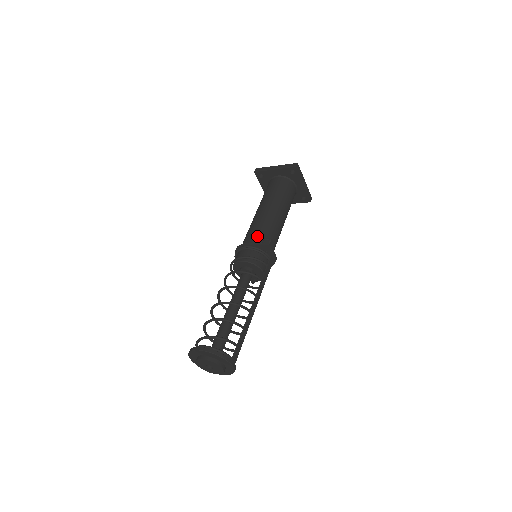
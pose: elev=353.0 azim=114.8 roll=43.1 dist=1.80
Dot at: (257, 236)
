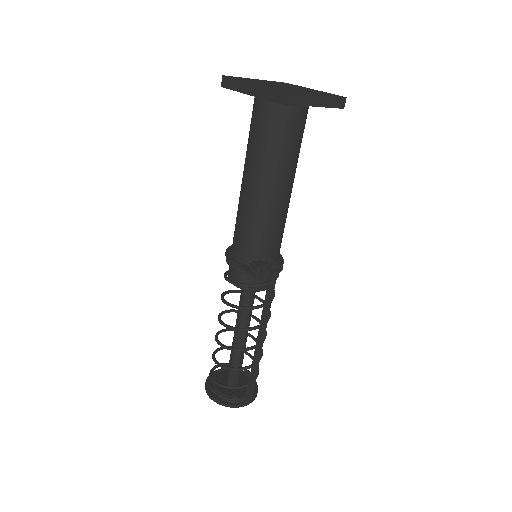
Dot at: (245, 244)
